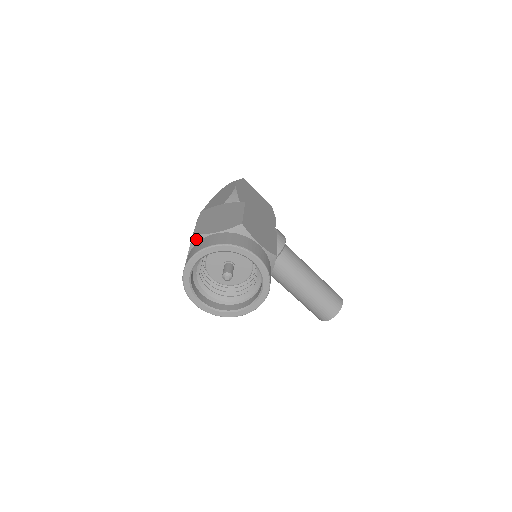
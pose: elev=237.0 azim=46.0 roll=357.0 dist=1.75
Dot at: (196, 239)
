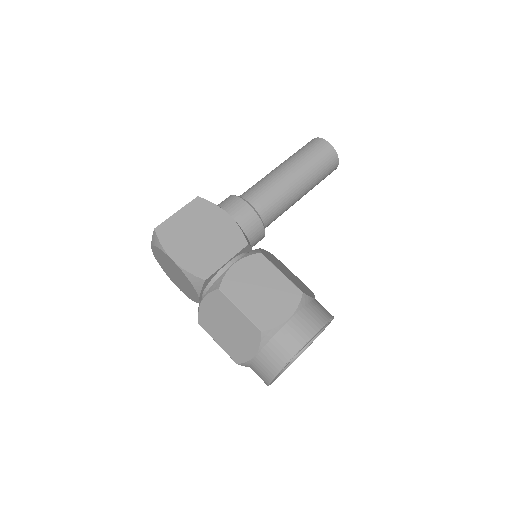
Dot at: (245, 365)
